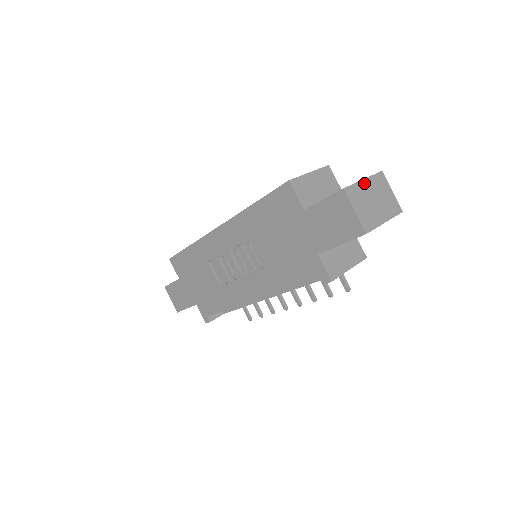
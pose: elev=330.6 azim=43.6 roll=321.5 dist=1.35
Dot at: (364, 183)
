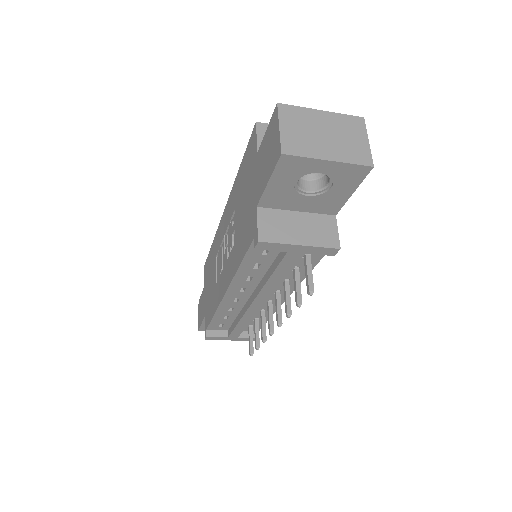
Dot at: (319, 113)
